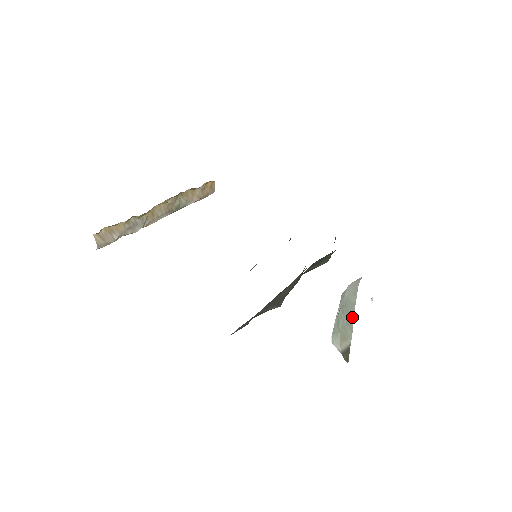
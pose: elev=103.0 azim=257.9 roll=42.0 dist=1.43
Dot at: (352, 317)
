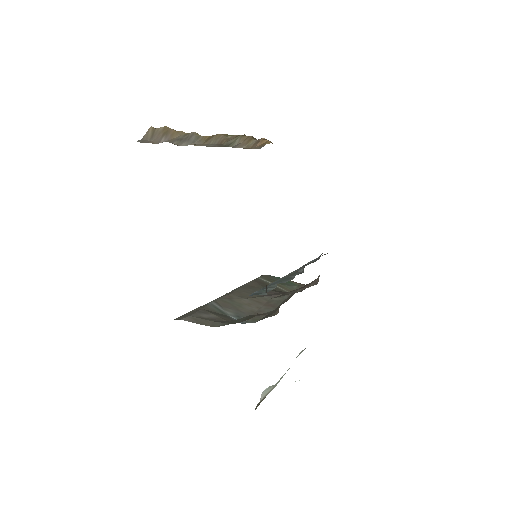
Dot at: occluded
